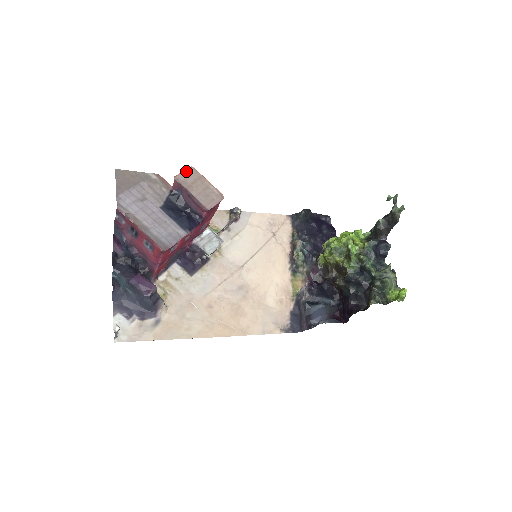
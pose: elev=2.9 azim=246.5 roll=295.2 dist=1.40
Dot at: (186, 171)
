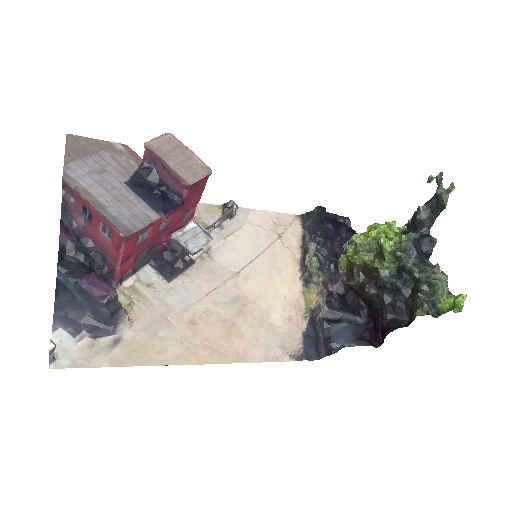
Dot at: (161, 137)
